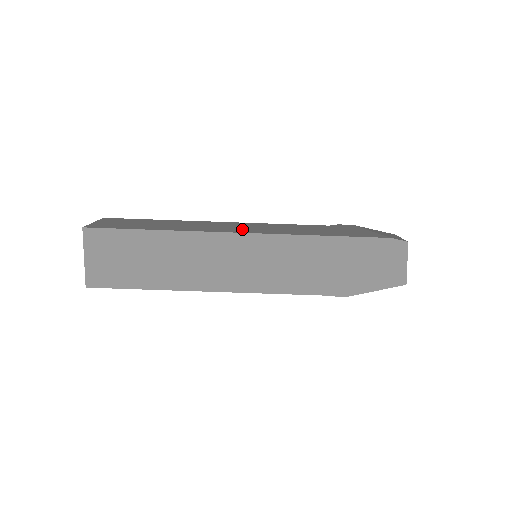
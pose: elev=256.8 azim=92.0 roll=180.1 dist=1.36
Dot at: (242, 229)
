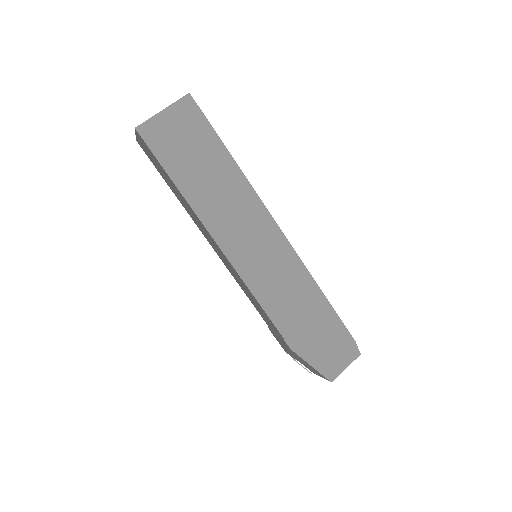
Dot at: occluded
